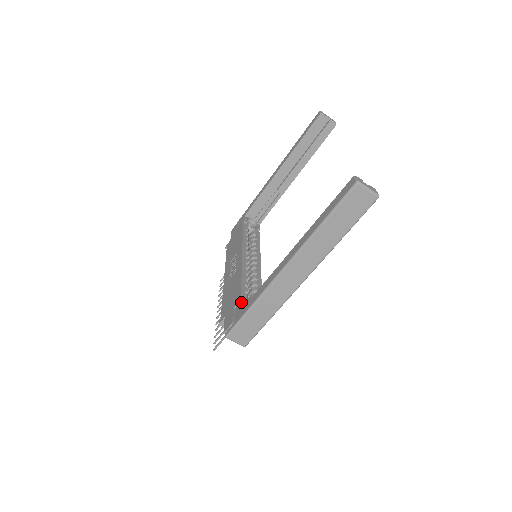
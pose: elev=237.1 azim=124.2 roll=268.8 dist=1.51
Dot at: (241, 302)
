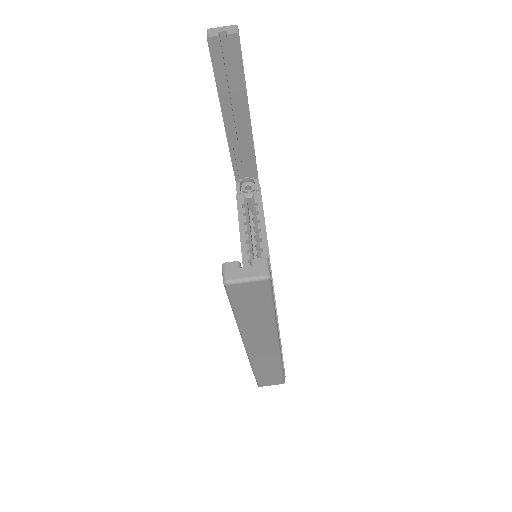
Dot at: occluded
